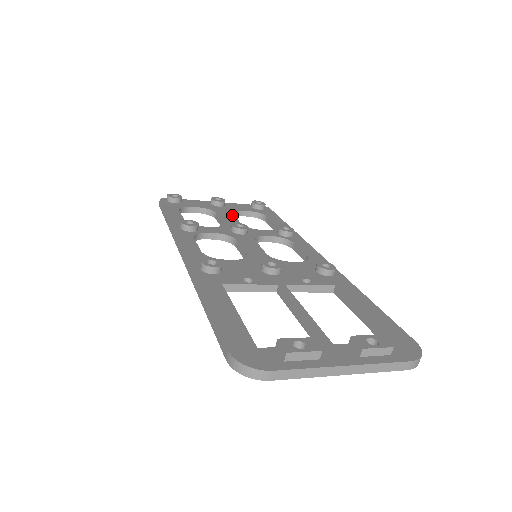
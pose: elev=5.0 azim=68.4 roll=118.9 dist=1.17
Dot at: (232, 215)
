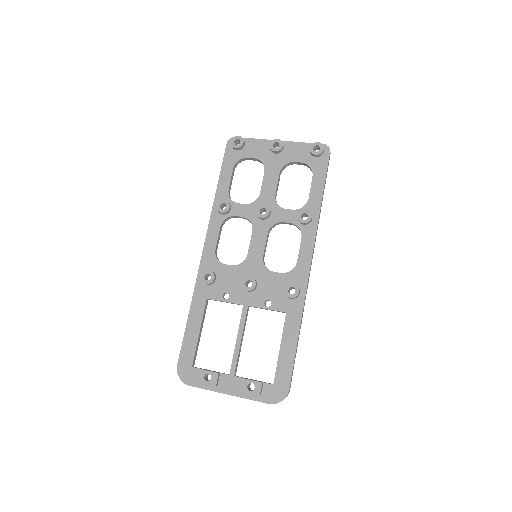
Dot at: (277, 175)
